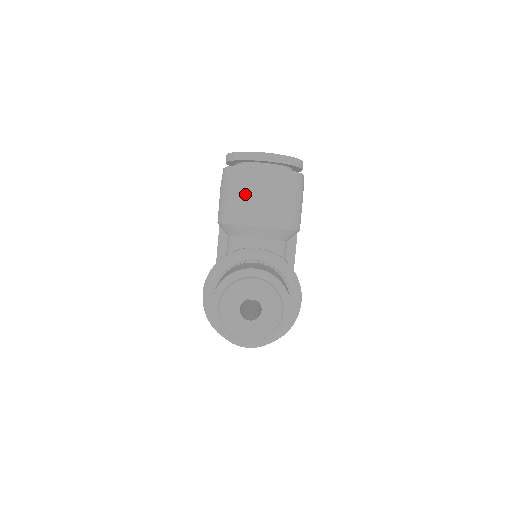
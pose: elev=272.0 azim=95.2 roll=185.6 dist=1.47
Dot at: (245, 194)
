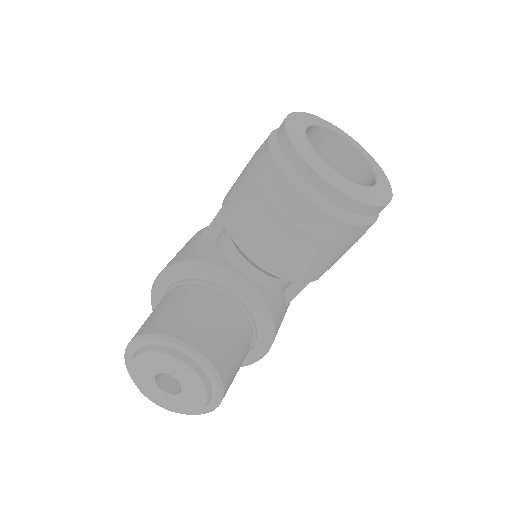
Dot at: (264, 216)
